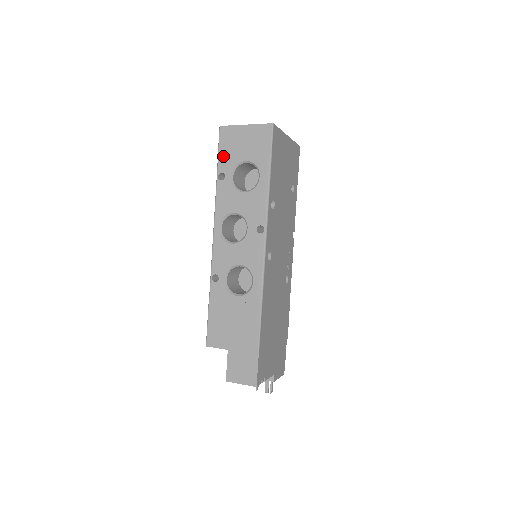
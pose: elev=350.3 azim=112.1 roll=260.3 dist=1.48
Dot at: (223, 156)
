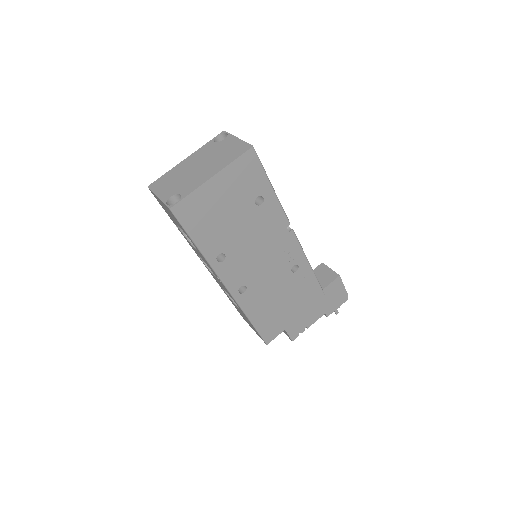
Dot at: (166, 212)
